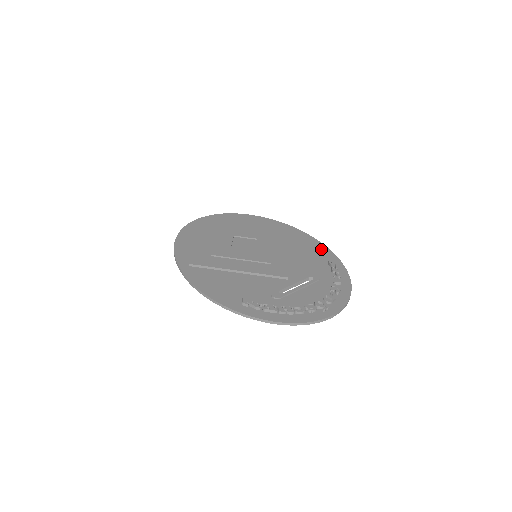
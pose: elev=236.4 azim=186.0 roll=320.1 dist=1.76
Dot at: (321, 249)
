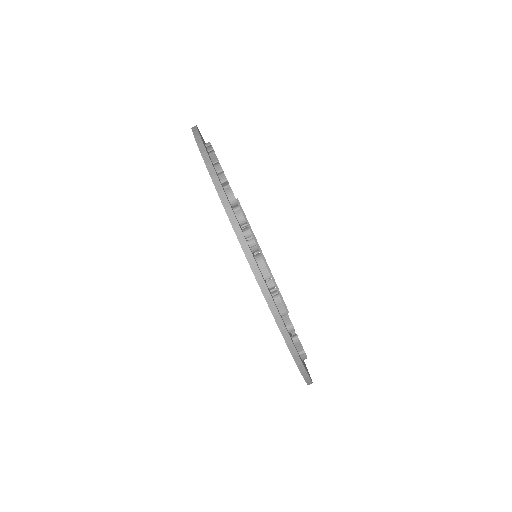
Dot at: occluded
